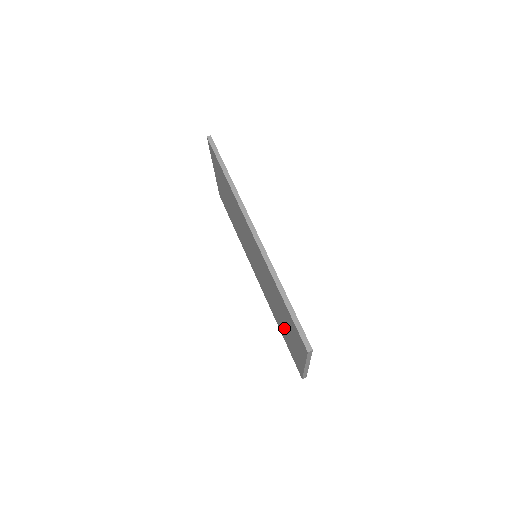
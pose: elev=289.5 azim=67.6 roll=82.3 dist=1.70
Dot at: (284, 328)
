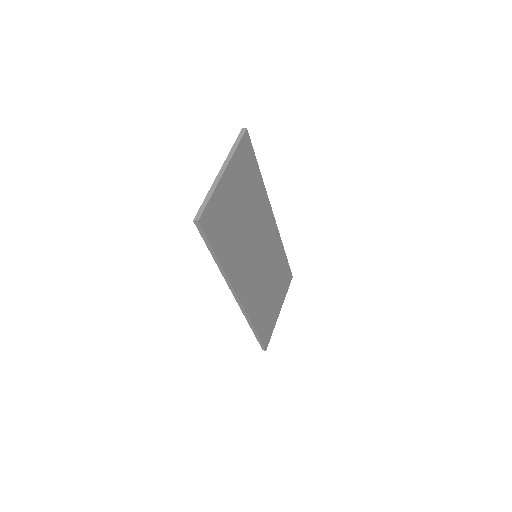
Dot at: occluded
